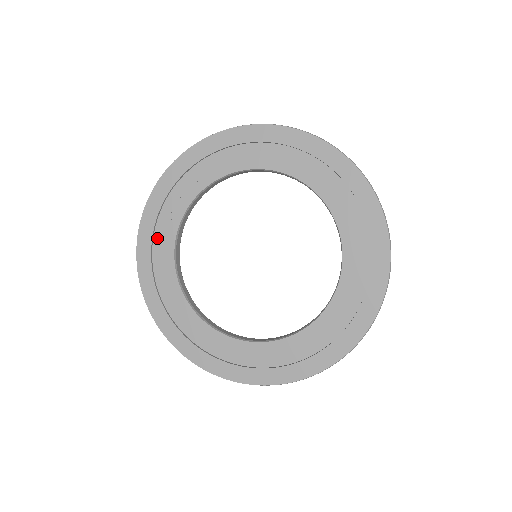
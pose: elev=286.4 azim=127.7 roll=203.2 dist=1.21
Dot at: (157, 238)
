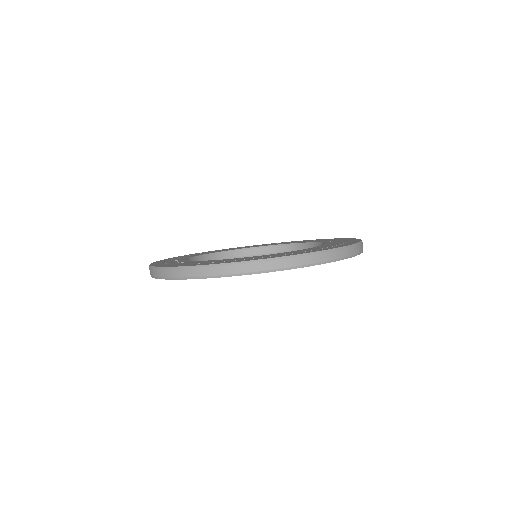
Dot at: (185, 263)
